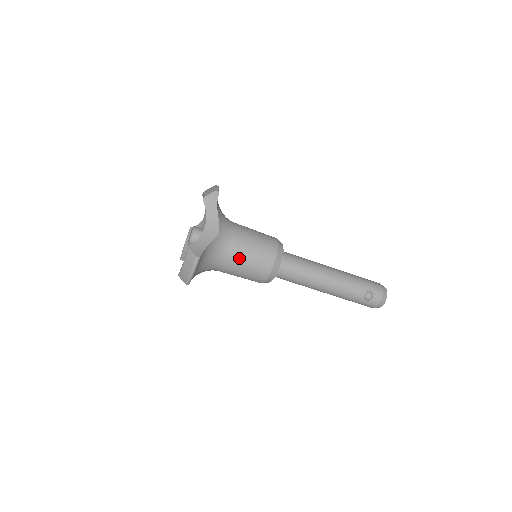
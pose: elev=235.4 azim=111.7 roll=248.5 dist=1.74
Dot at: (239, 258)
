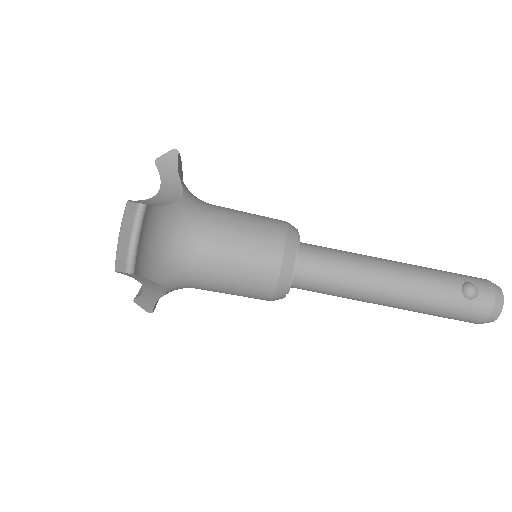
Dot at: (223, 236)
